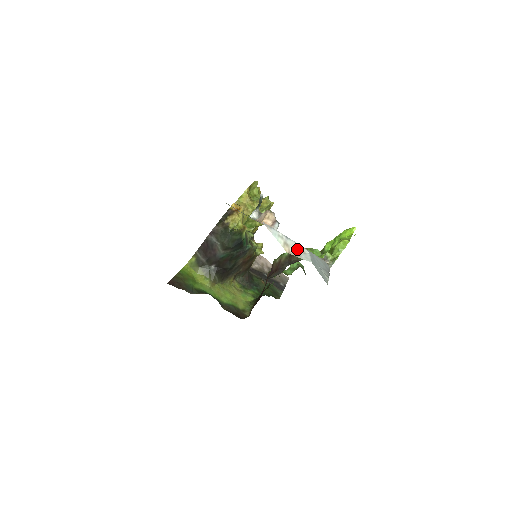
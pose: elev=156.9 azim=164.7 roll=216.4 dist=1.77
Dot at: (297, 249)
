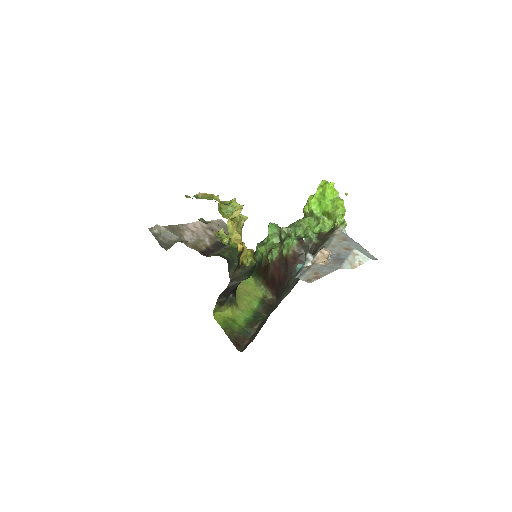
Dot at: (353, 257)
